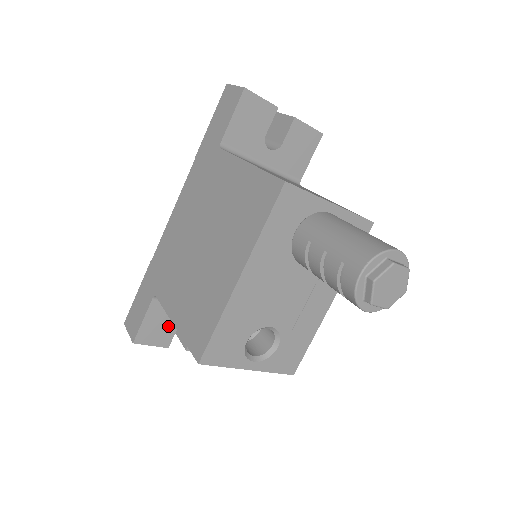
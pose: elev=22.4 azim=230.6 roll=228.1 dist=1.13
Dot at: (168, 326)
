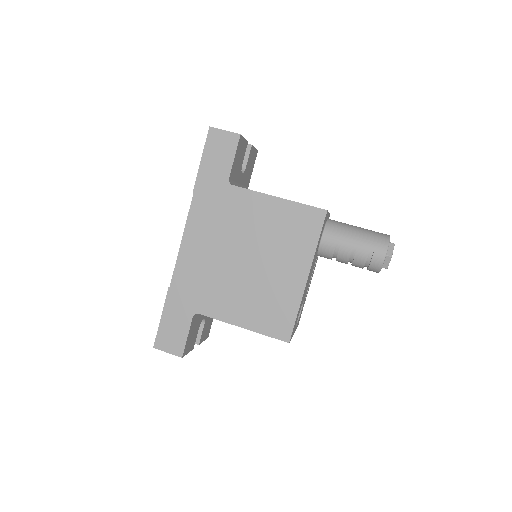
Dot at: (195, 332)
